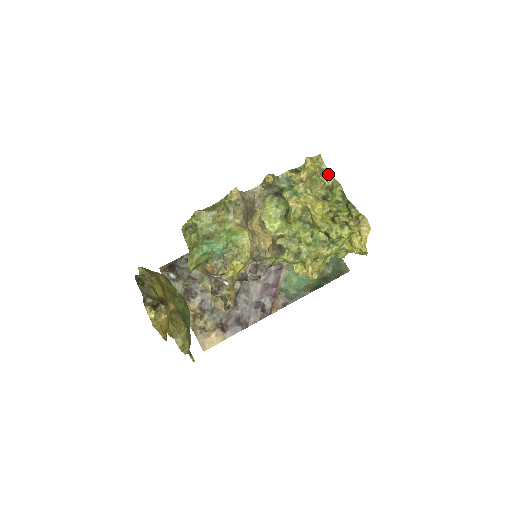
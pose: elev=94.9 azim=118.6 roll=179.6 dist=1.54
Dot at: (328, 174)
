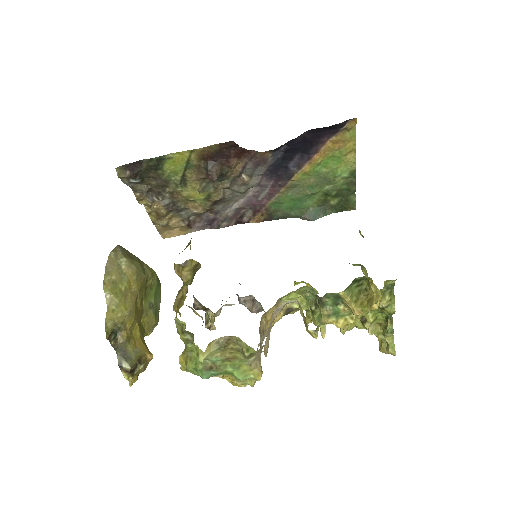
Dot at: (391, 291)
